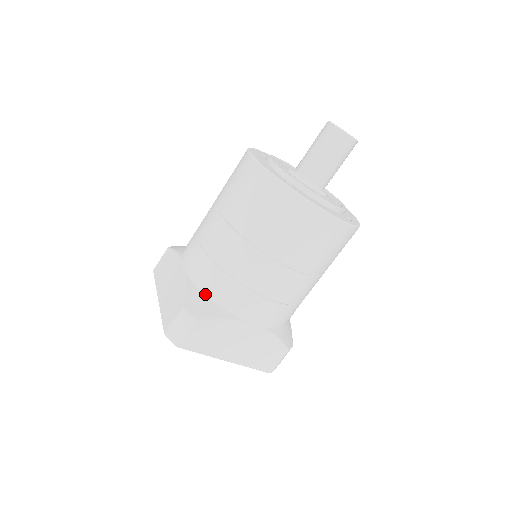
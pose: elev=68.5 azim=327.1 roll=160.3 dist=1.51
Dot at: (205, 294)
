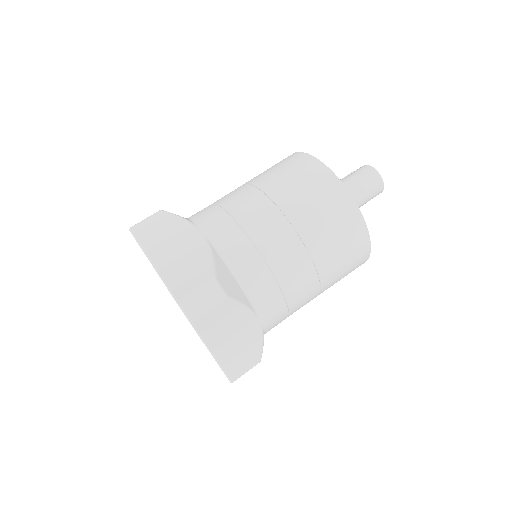
Dot at: (232, 273)
